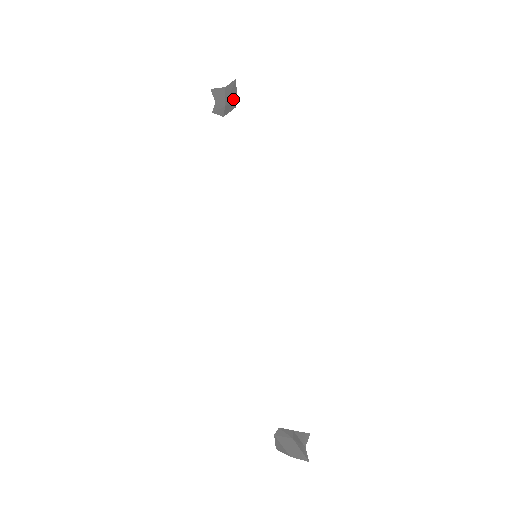
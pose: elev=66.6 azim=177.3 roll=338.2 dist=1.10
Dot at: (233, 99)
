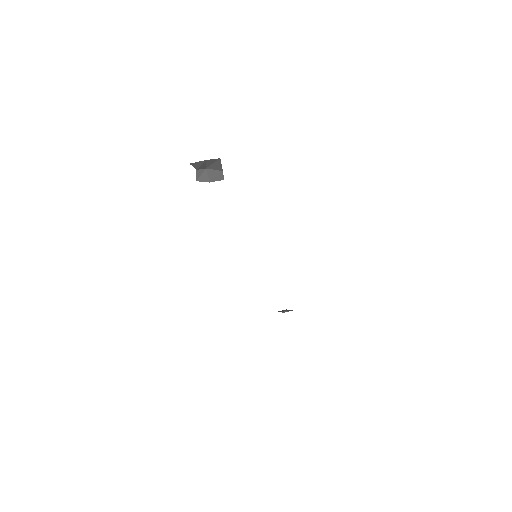
Dot at: (217, 169)
